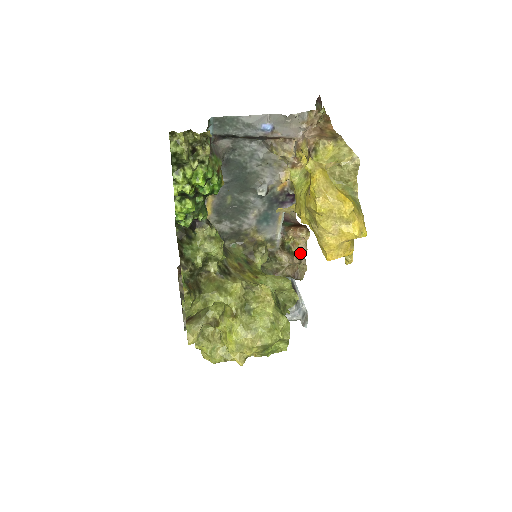
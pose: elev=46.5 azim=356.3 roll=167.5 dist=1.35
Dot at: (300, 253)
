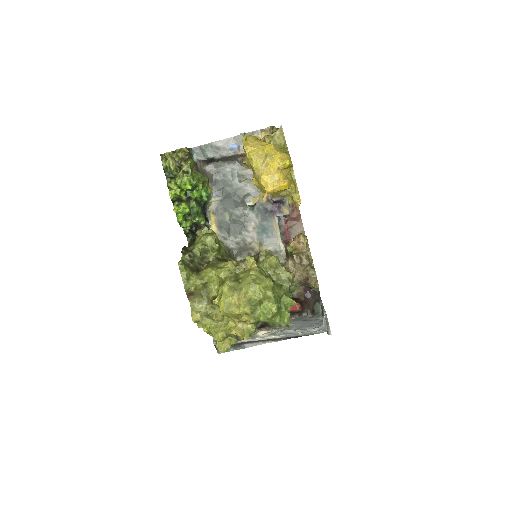
Dot at: (300, 254)
